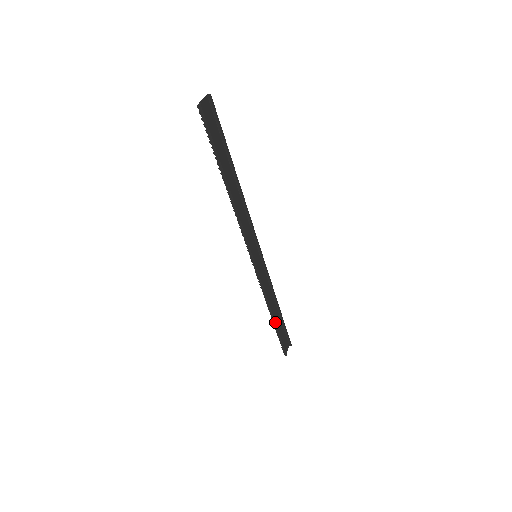
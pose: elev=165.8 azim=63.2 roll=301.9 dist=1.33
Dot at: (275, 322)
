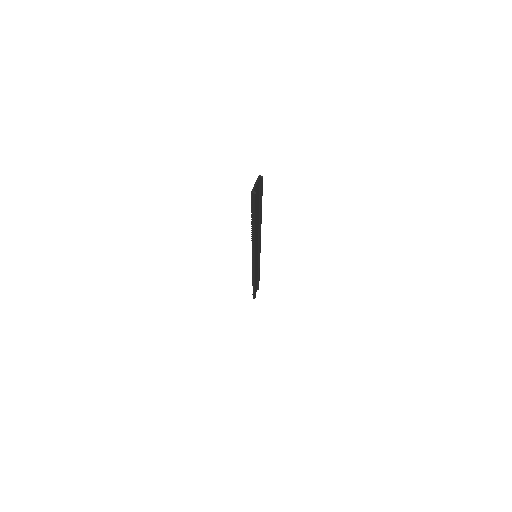
Dot at: (255, 286)
